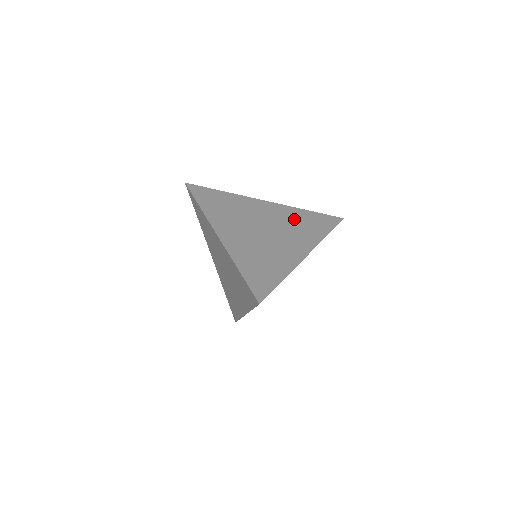
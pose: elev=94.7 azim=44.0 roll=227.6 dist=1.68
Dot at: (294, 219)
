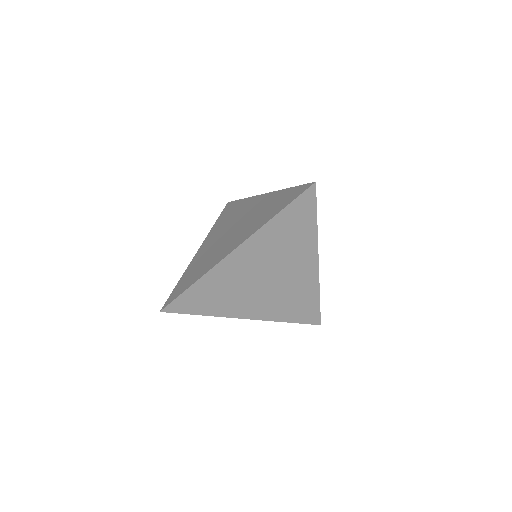
Dot at: occluded
